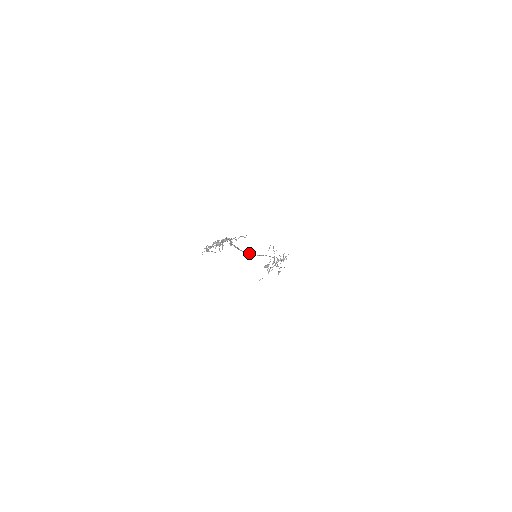
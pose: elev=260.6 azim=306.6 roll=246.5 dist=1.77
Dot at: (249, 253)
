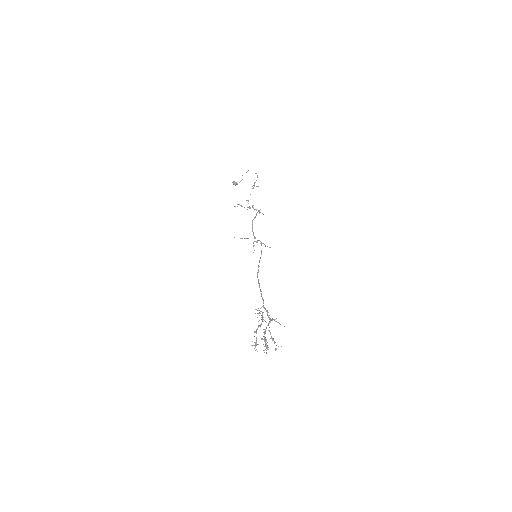
Dot at: occluded
